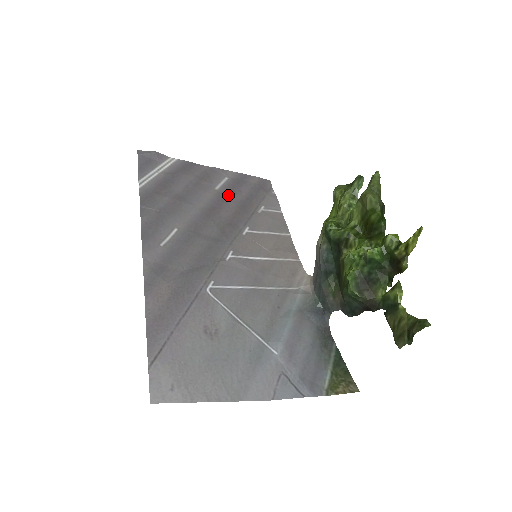
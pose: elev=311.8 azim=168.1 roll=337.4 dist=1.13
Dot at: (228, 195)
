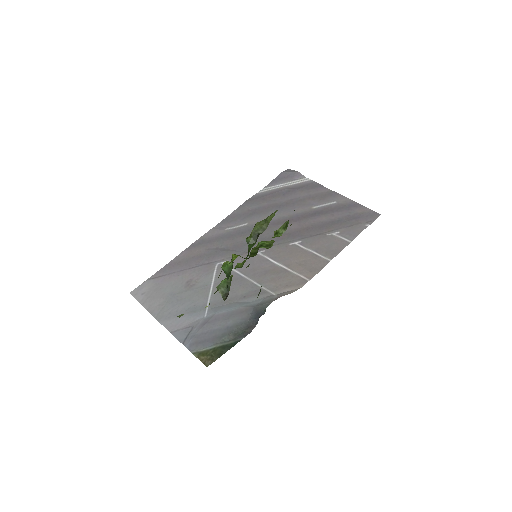
Dot at: (316, 214)
